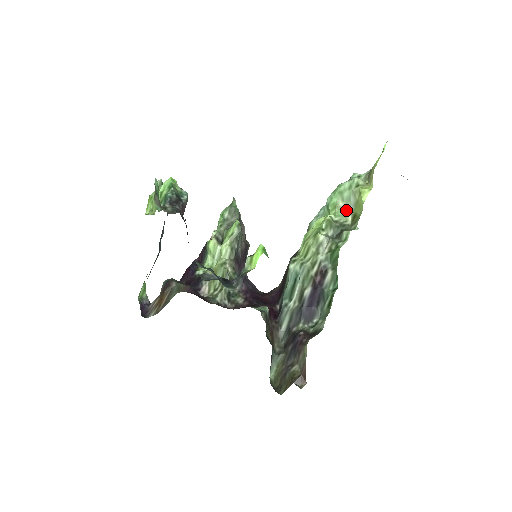
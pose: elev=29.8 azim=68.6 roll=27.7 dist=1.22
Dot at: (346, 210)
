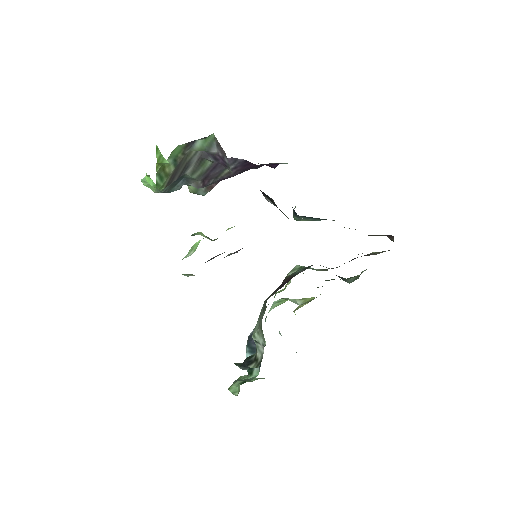
Dot at: occluded
